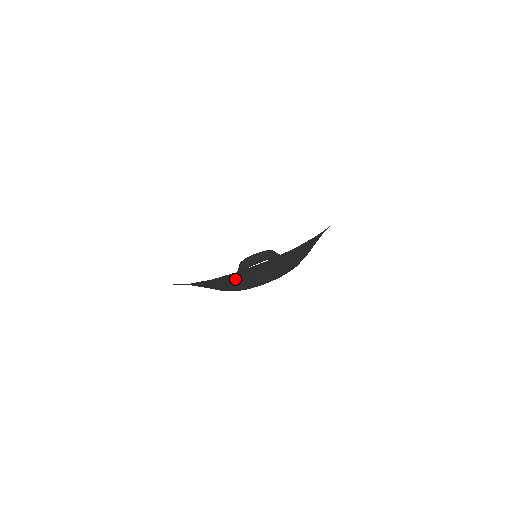
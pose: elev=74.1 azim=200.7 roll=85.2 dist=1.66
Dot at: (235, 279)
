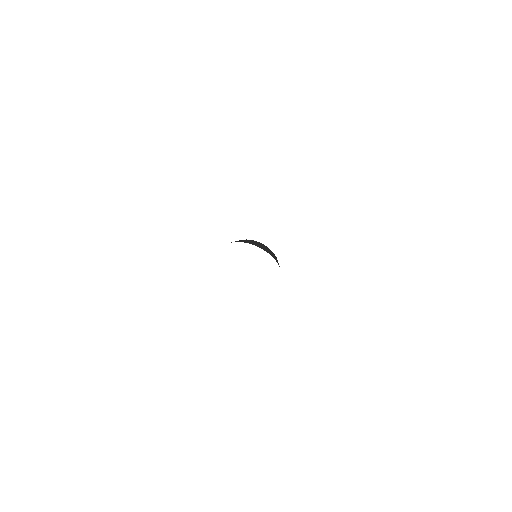
Dot at: occluded
